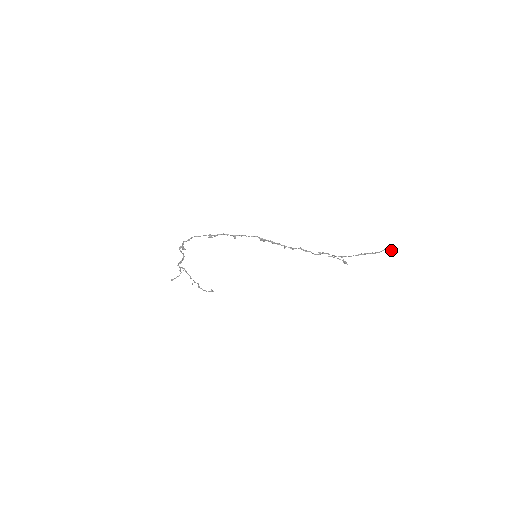
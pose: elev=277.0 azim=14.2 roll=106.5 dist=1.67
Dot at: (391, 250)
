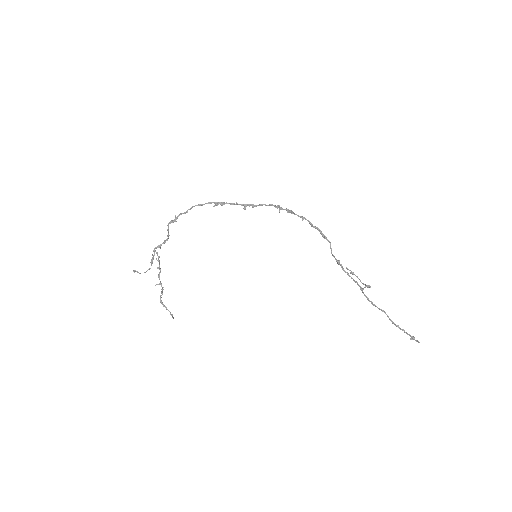
Dot at: (419, 342)
